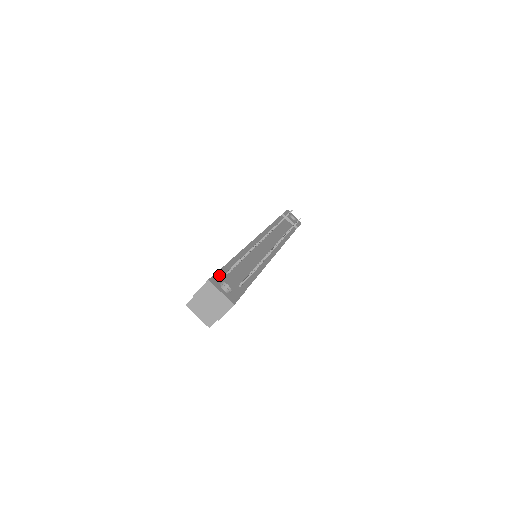
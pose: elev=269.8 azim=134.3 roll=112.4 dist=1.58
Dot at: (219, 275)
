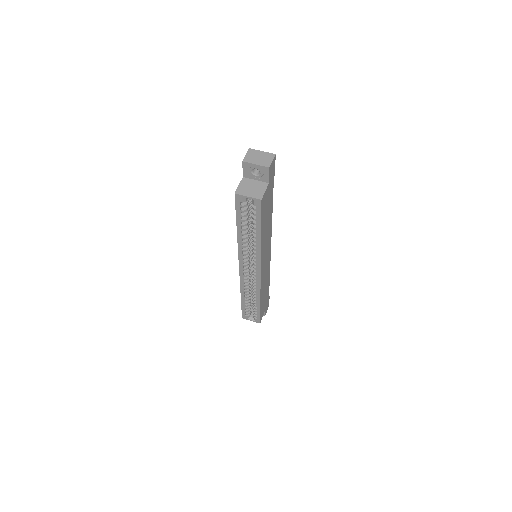
Dot at: occluded
